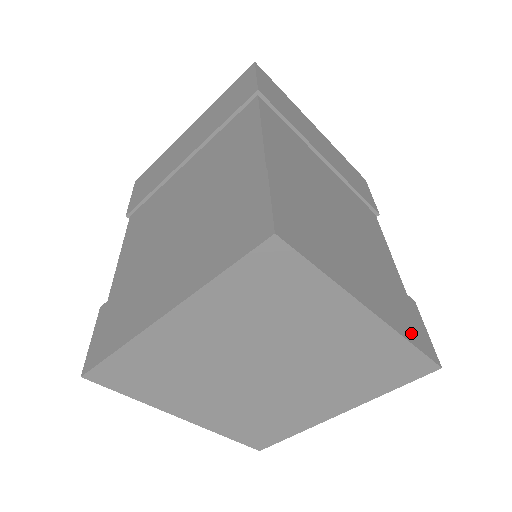
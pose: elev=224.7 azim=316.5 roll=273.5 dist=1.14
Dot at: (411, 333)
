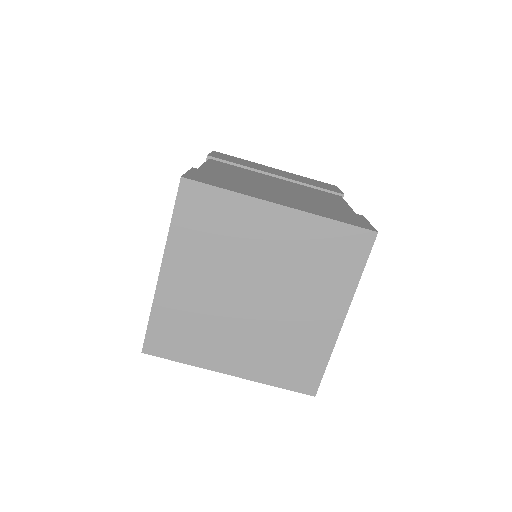
Dot at: (337, 218)
